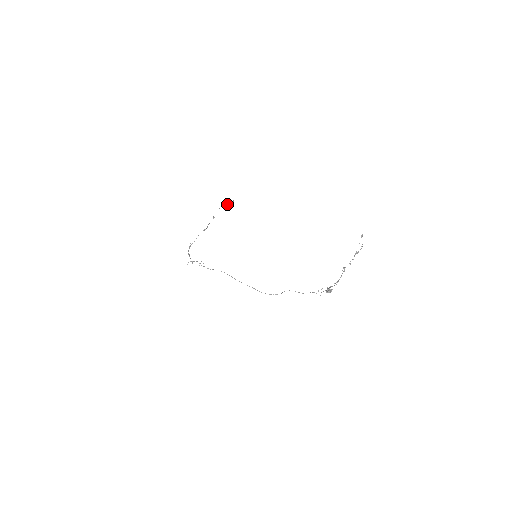
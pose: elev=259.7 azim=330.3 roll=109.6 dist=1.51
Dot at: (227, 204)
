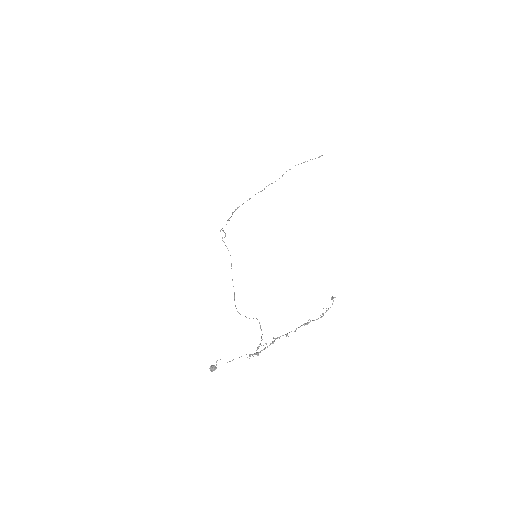
Dot at: occluded
